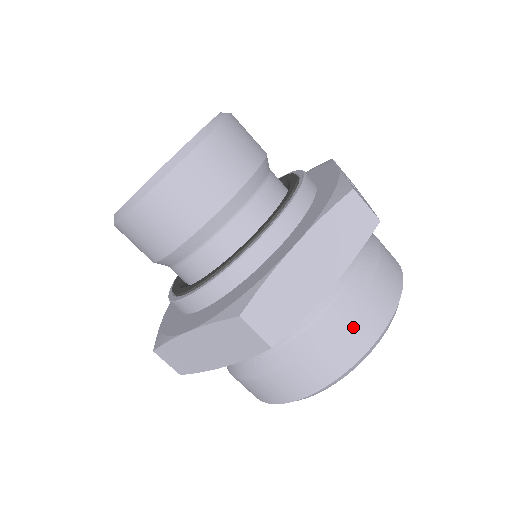
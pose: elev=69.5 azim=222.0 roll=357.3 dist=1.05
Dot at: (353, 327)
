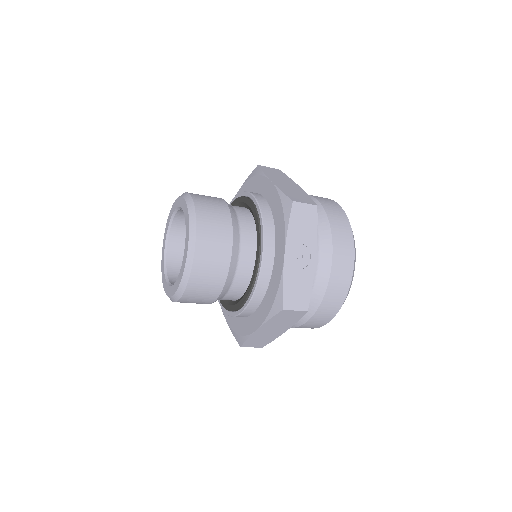
Dot at: (310, 324)
